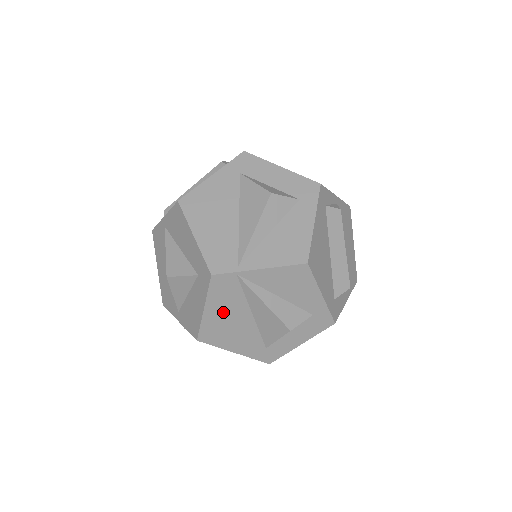
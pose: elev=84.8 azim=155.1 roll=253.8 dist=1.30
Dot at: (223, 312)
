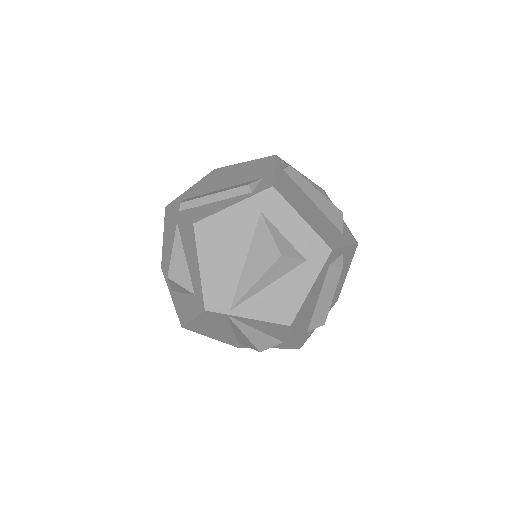
Dot at: (208, 324)
